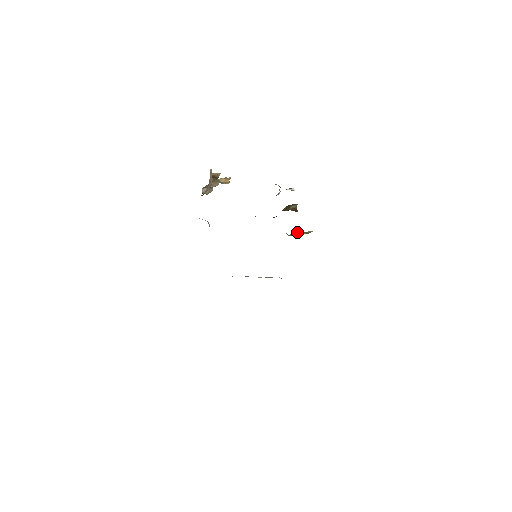
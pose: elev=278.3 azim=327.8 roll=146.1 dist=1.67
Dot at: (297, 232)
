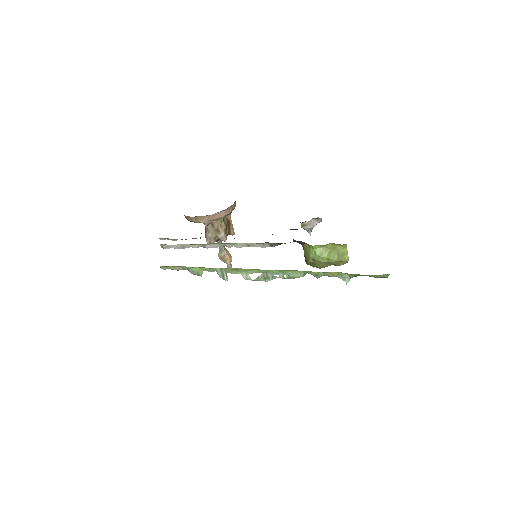
Dot at: (327, 251)
